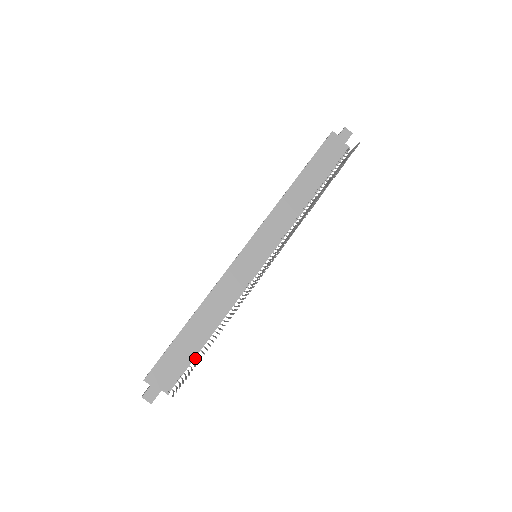
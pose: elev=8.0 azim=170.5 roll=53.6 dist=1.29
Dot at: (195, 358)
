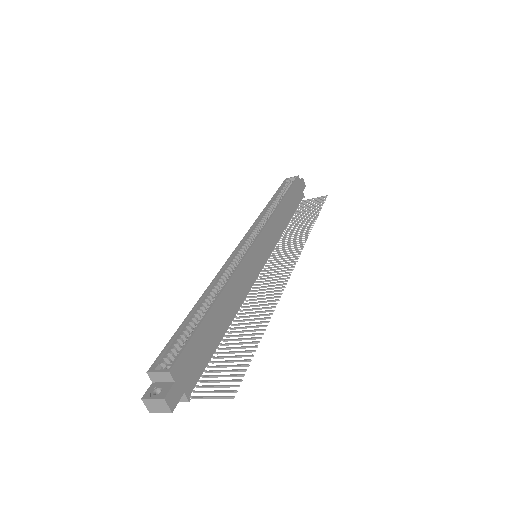
Dot at: (212, 355)
